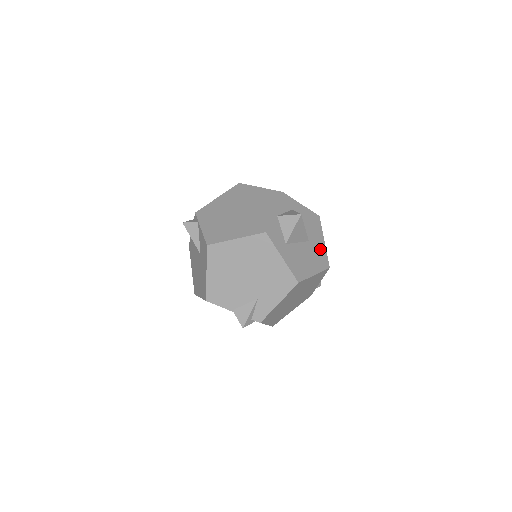
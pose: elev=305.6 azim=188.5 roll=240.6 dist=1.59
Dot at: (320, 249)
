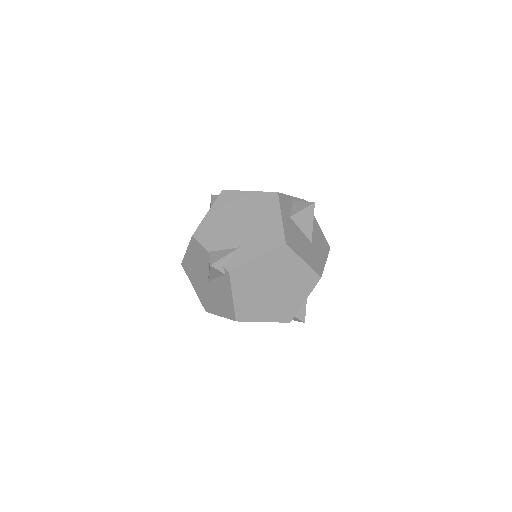
Dot at: (319, 259)
